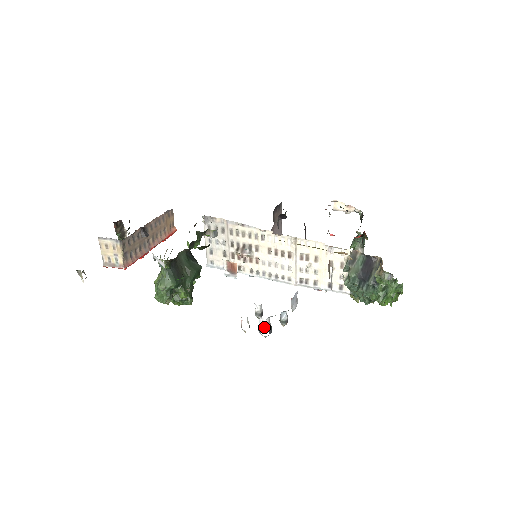
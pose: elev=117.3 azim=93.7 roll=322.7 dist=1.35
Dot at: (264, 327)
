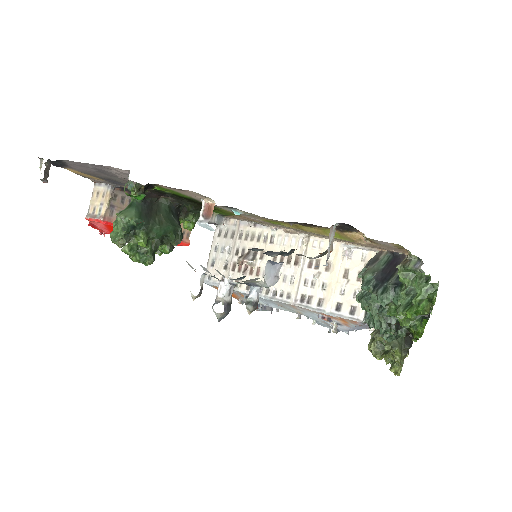
Dot at: (220, 297)
